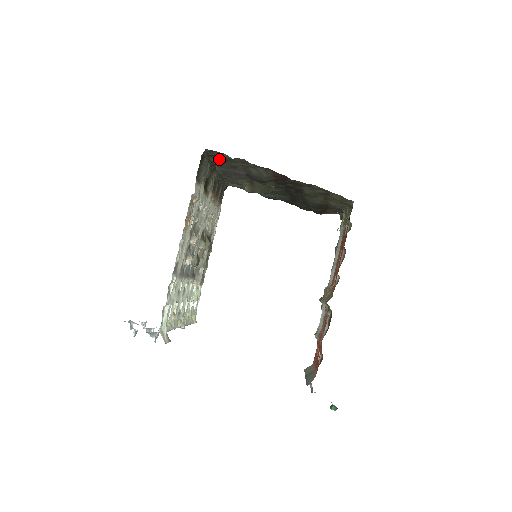
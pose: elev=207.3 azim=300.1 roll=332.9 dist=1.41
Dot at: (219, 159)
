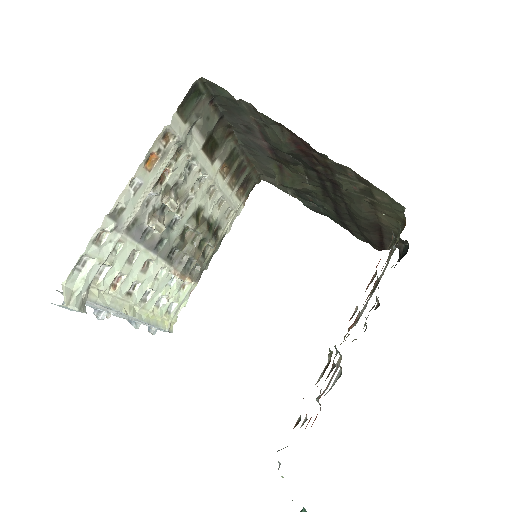
Dot at: (227, 107)
